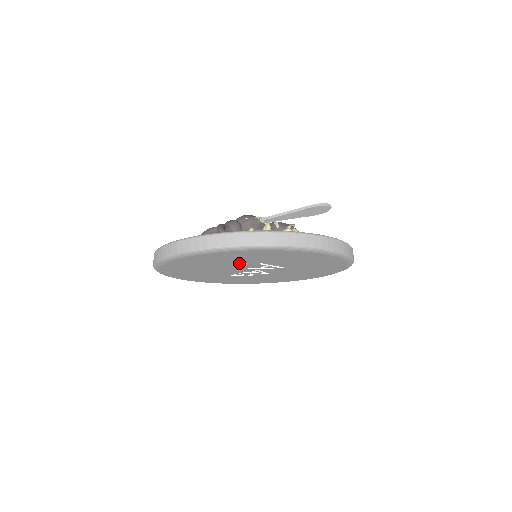
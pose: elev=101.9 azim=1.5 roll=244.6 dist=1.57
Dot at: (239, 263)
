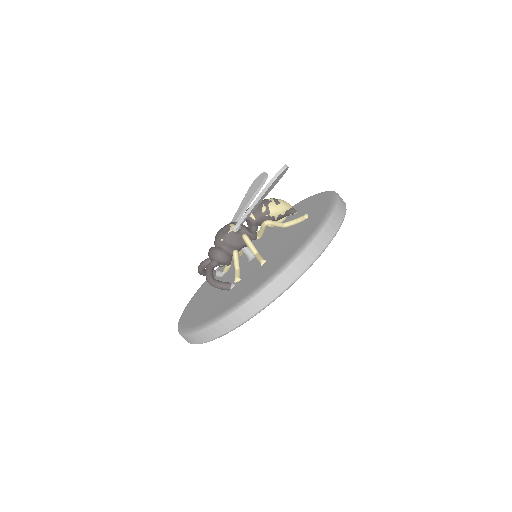
Dot at: occluded
